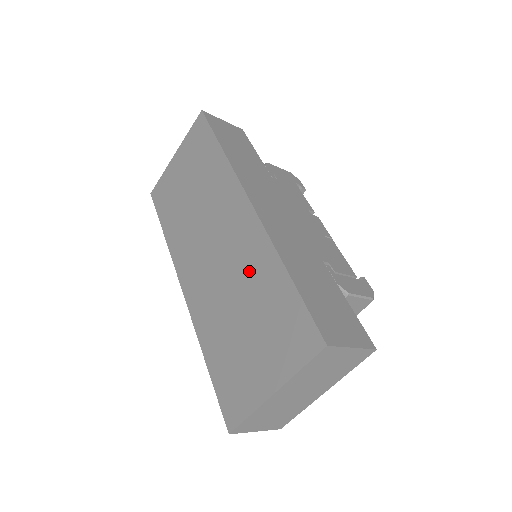
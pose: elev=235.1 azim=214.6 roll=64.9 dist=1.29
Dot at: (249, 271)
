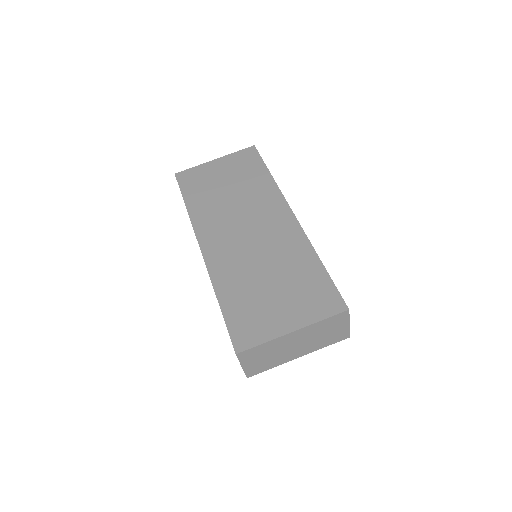
Dot at: (284, 253)
